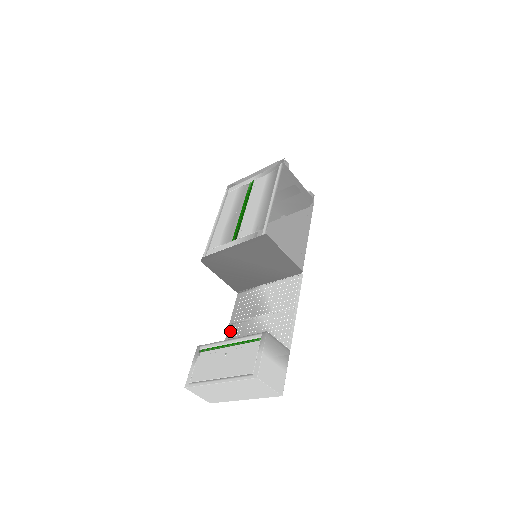
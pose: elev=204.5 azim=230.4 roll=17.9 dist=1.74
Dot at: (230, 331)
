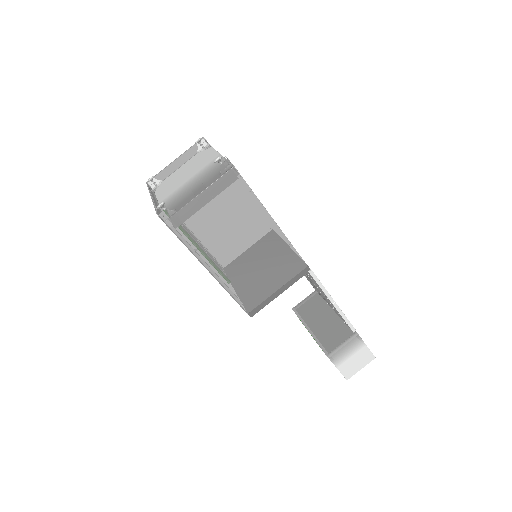
Dot at: occluded
